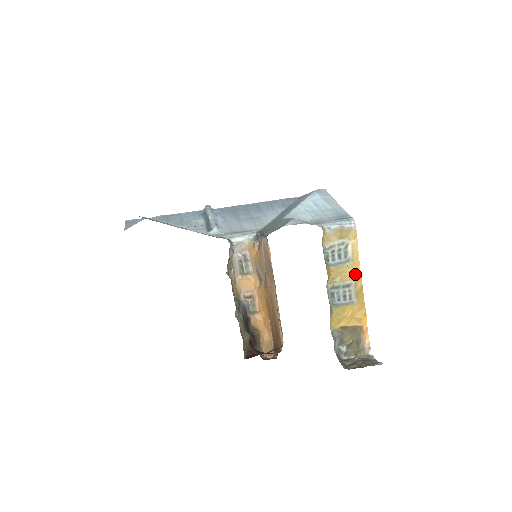
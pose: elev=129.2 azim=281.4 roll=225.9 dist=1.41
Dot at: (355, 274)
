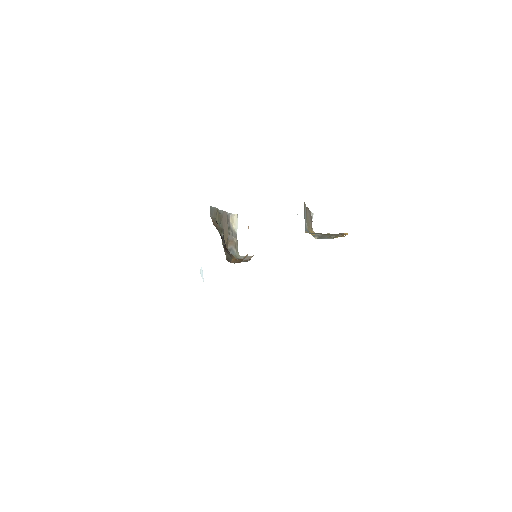
Dot at: occluded
